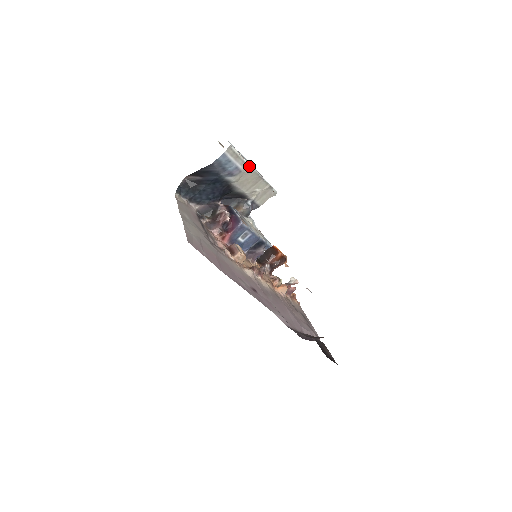
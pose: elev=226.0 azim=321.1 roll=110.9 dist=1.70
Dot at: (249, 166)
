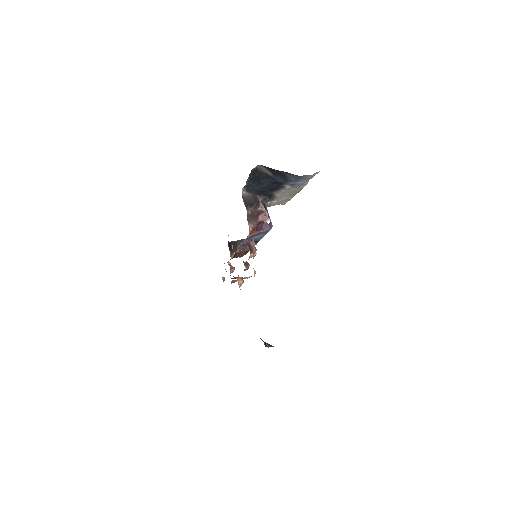
Dot at: (305, 184)
